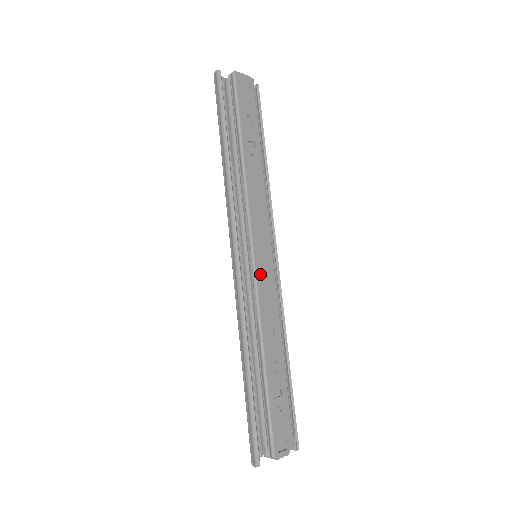
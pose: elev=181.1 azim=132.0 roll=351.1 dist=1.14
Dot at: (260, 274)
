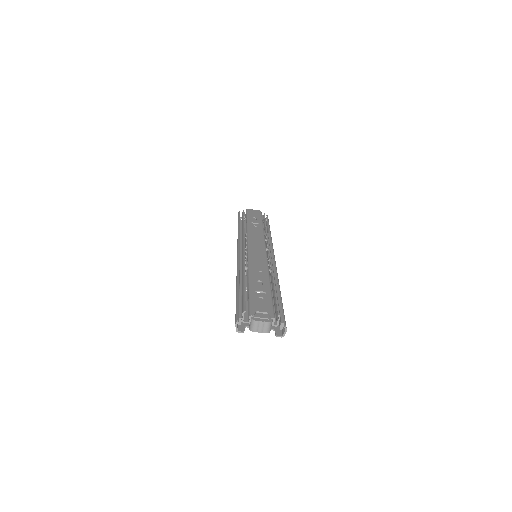
Dot at: (253, 254)
